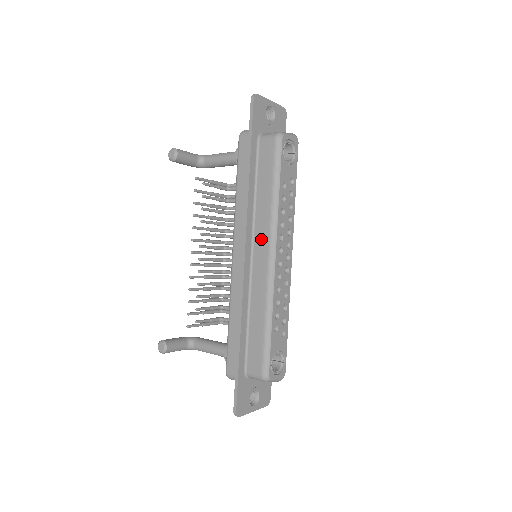
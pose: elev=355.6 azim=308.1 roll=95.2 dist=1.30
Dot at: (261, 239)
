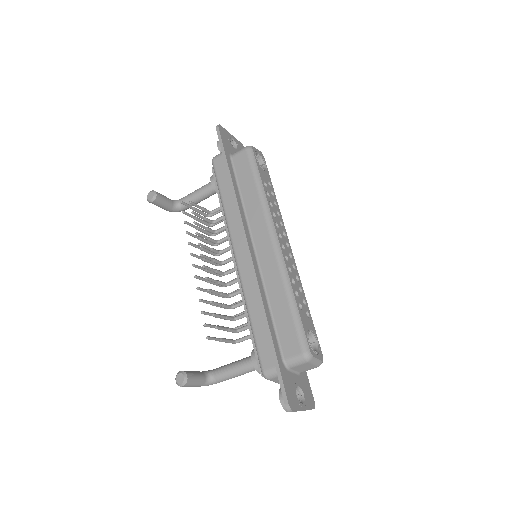
Dot at: (259, 230)
